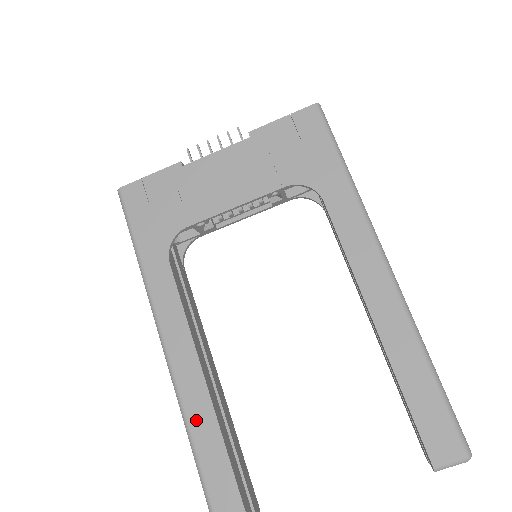
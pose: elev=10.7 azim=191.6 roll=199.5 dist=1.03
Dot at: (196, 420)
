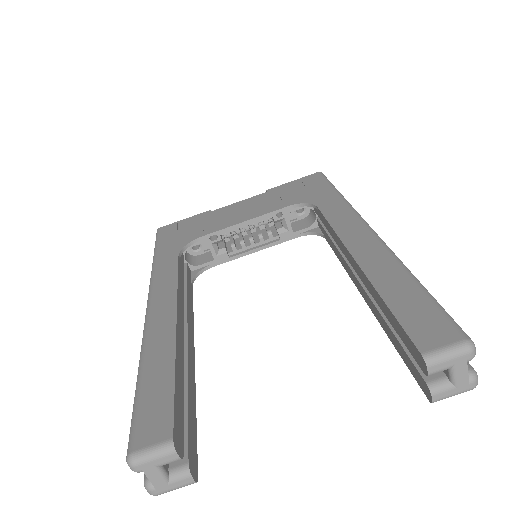
Dot at: (153, 349)
